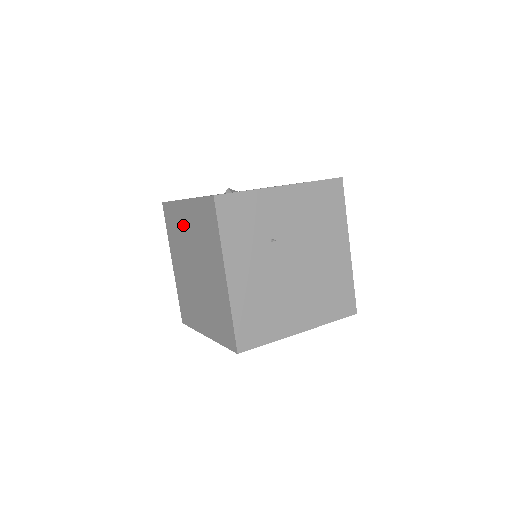
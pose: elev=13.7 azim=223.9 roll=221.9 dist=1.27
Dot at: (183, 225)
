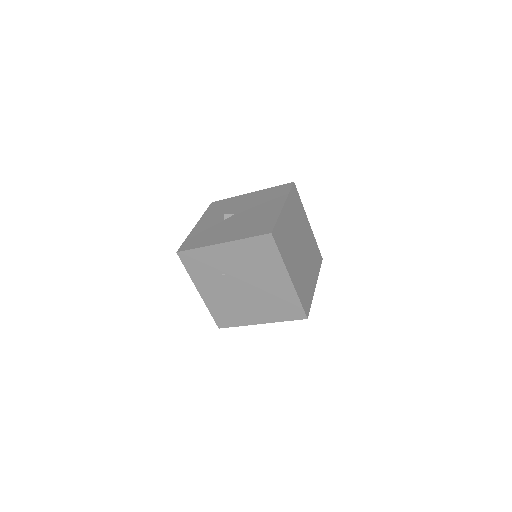
Dot at: occluded
